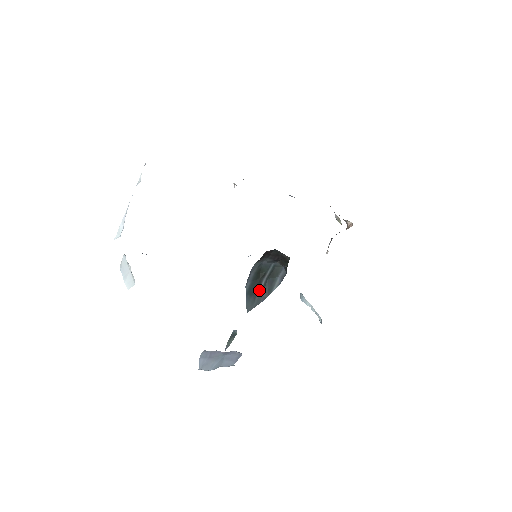
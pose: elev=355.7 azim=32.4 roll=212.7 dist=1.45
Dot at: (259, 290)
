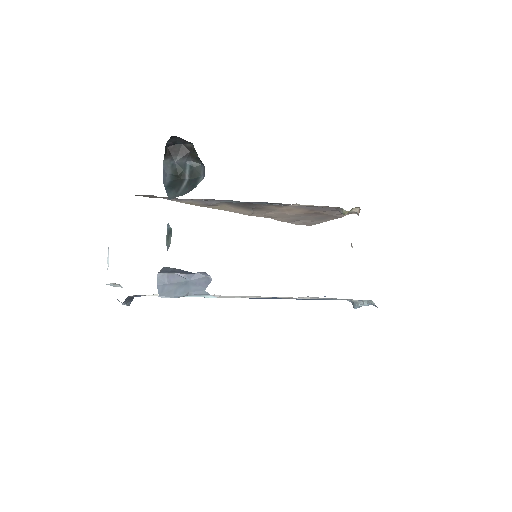
Dot at: (182, 187)
